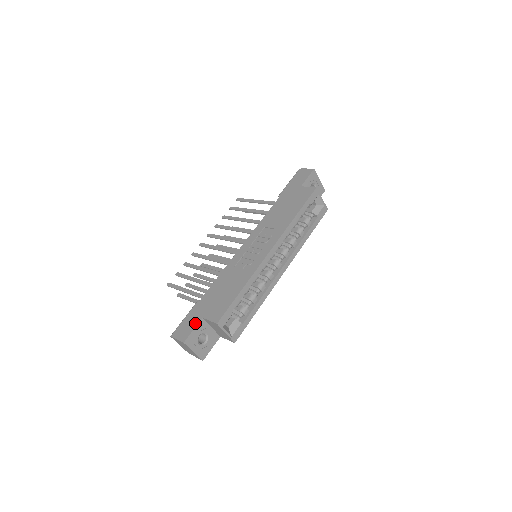
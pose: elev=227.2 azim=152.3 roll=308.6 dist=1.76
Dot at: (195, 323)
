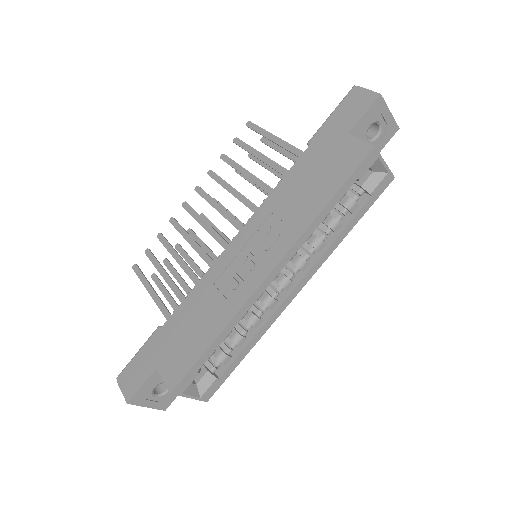
Dot at: (145, 374)
